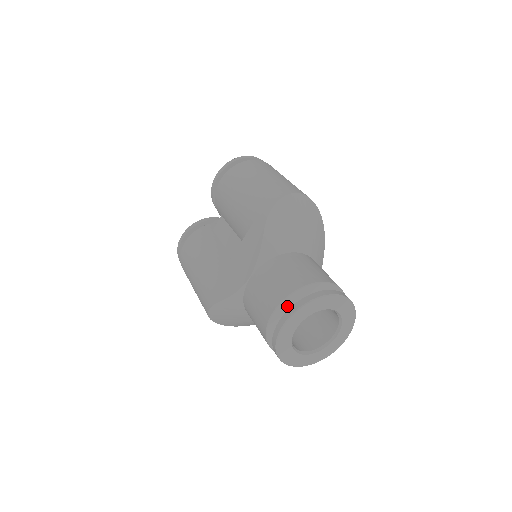
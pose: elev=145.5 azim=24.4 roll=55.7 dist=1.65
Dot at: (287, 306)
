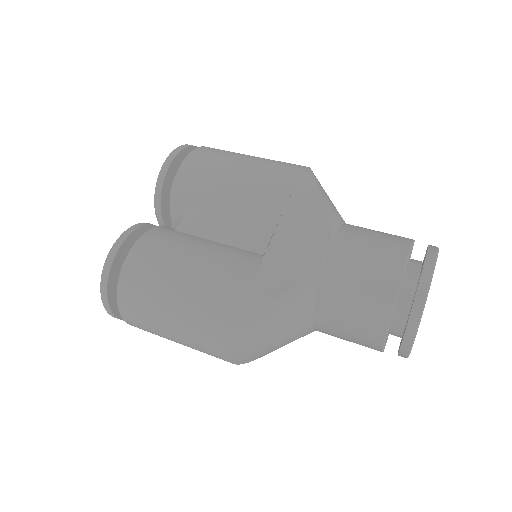
Dot at: occluded
